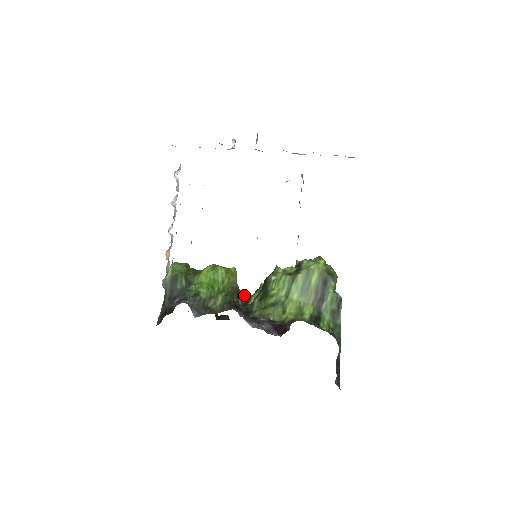
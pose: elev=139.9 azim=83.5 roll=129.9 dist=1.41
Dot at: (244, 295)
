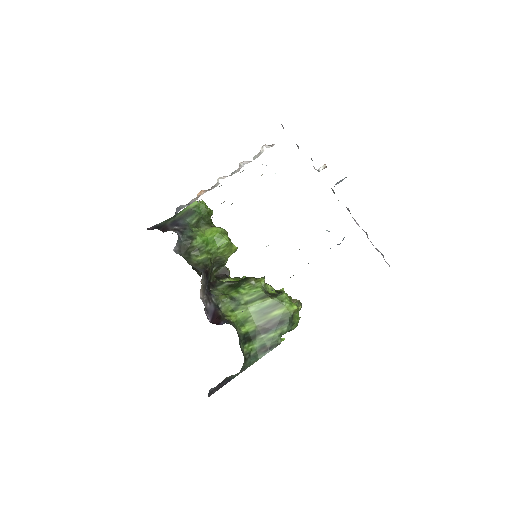
Dot at: (224, 271)
